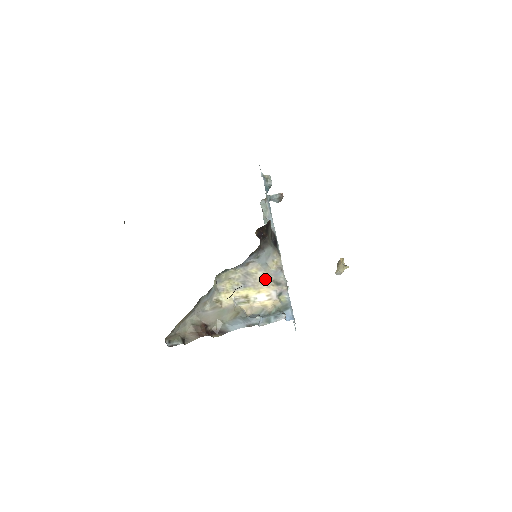
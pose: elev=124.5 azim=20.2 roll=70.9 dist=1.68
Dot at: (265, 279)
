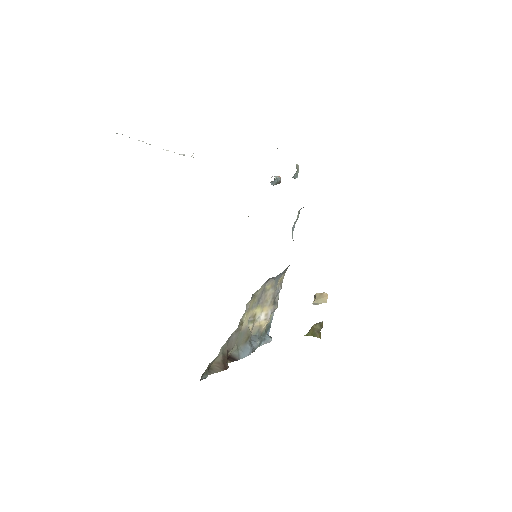
Dot at: (271, 297)
